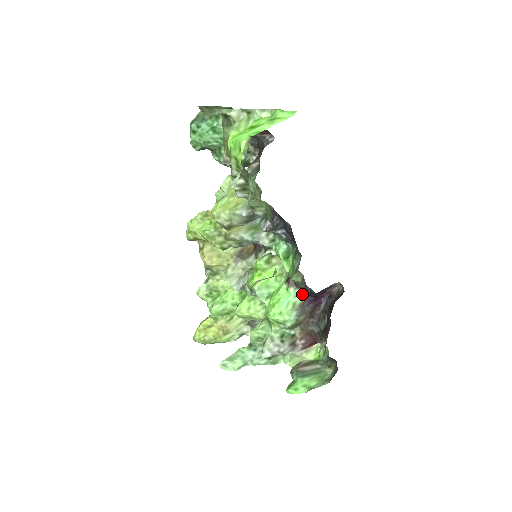
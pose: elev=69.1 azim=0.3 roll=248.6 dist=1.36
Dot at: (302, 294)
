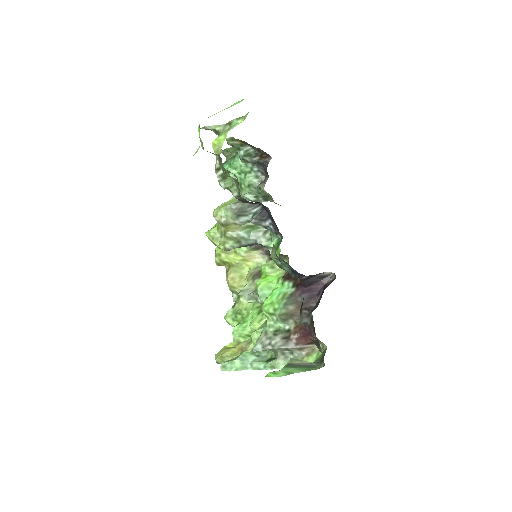
Dot at: (294, 285)
